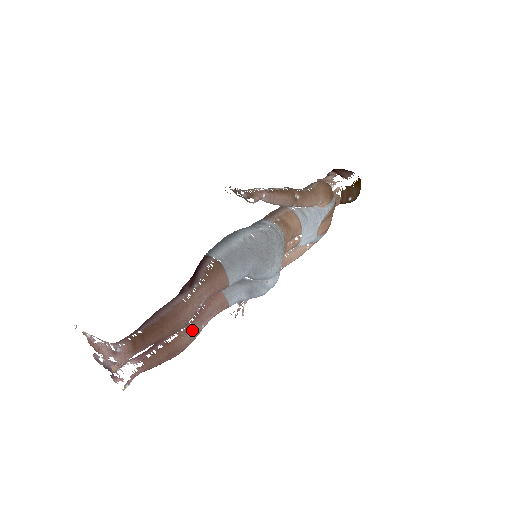
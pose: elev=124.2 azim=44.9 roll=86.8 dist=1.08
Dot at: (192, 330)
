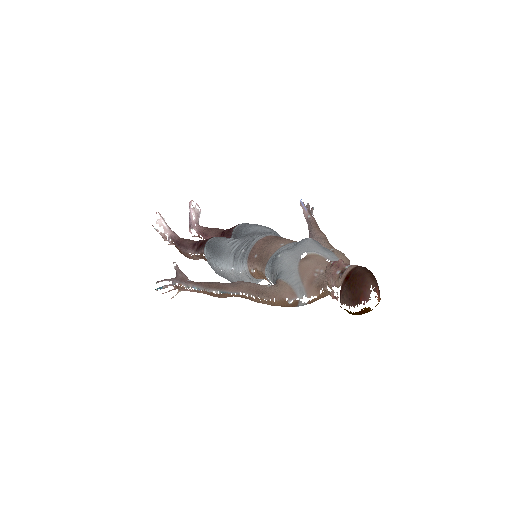
Dot at: occluded
